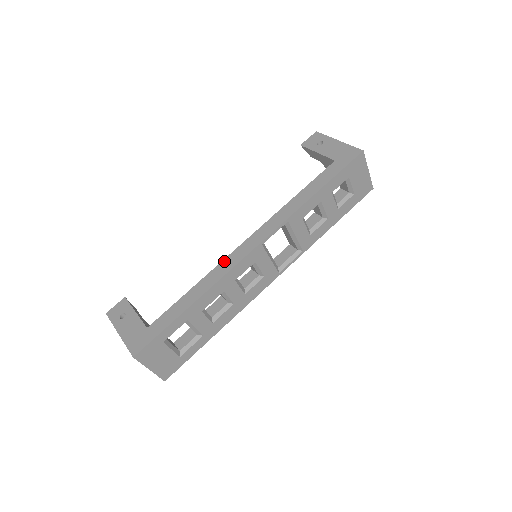
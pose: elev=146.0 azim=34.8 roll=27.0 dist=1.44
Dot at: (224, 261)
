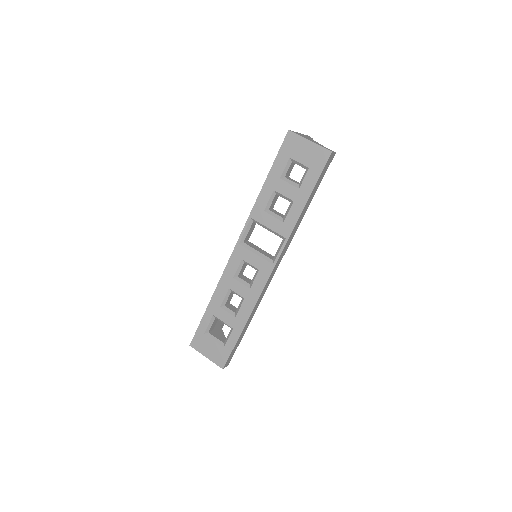
Dot at: occluded
